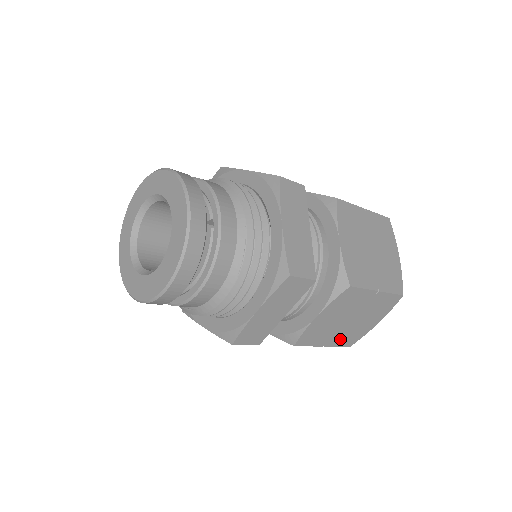
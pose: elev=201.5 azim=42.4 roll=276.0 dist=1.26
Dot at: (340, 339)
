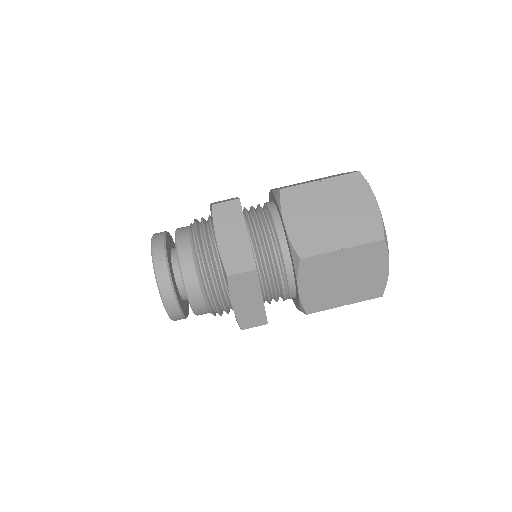
Dot at: occluded
